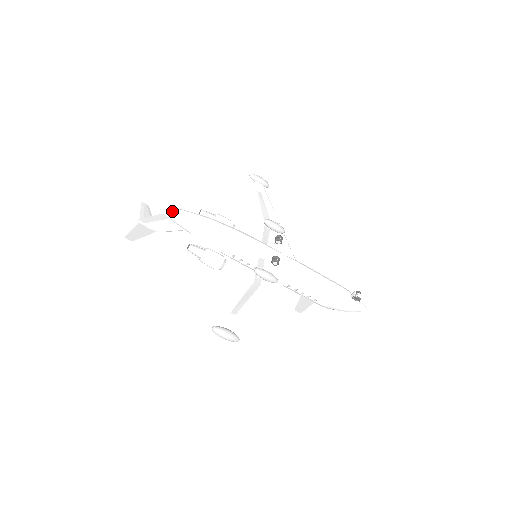
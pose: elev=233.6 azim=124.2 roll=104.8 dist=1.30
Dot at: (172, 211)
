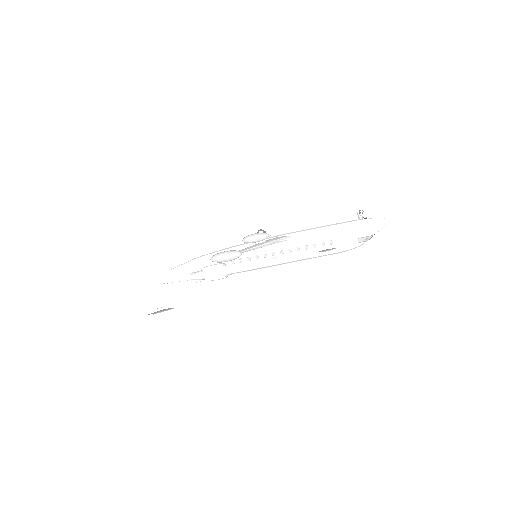
Dot at: (168, 272)
